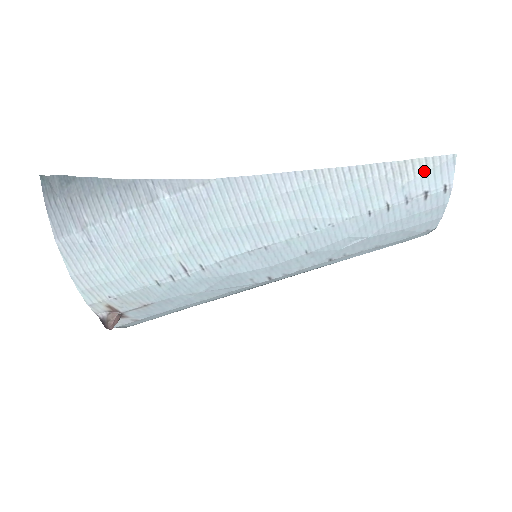
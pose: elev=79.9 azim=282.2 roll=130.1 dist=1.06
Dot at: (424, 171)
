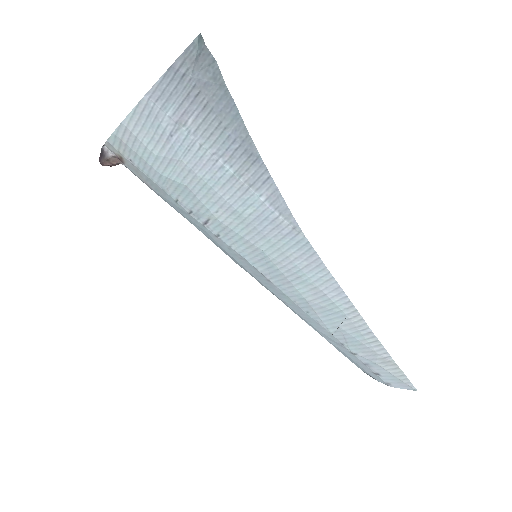
Dot at: (394, 374)
